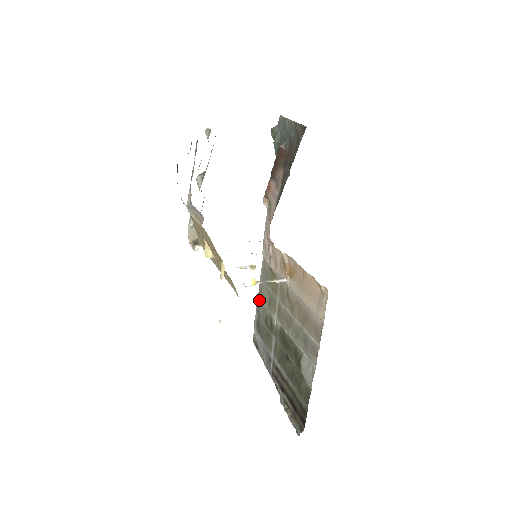
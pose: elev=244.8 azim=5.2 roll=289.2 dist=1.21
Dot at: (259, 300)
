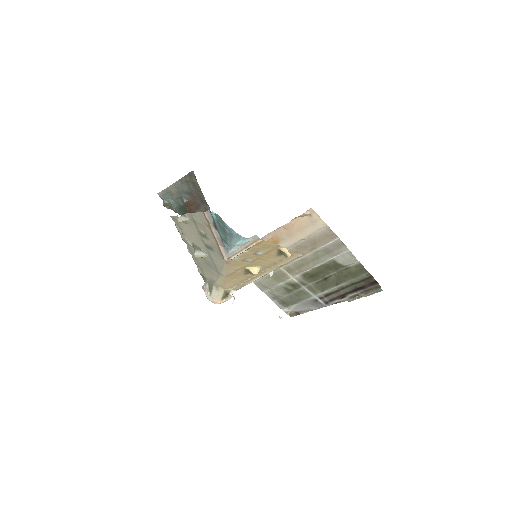
Dot at: (267, 292)
